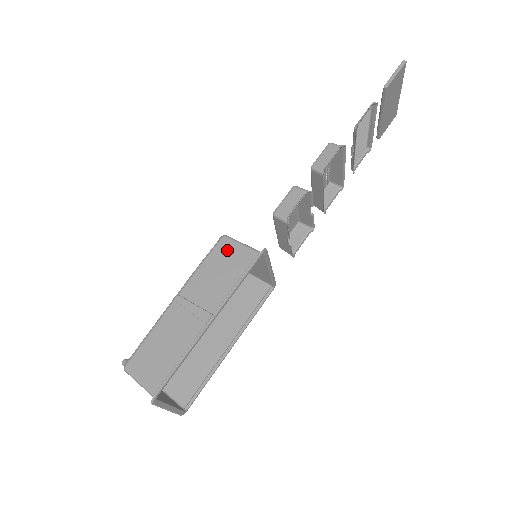
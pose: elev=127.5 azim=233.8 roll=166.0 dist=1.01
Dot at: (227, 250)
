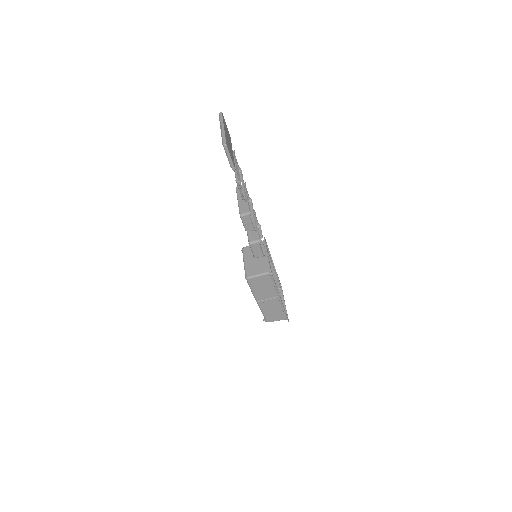
Dot at: (256, 282)
